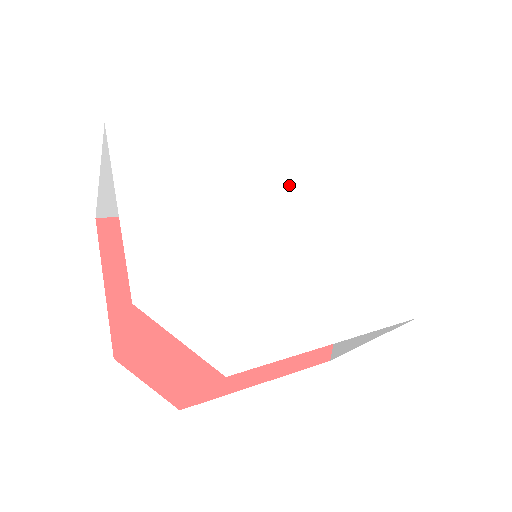
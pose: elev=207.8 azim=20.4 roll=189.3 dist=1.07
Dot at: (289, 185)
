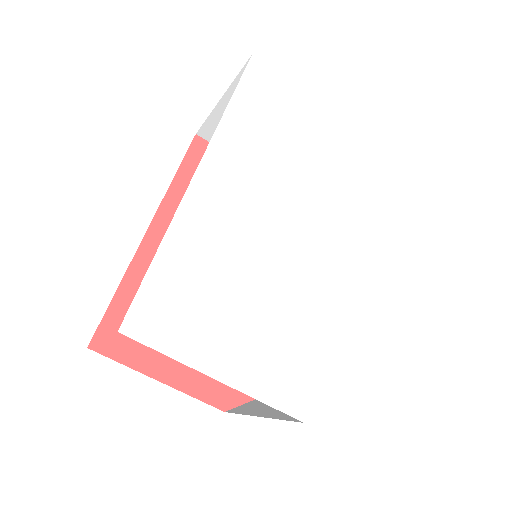
Dot at: (270, 202)
